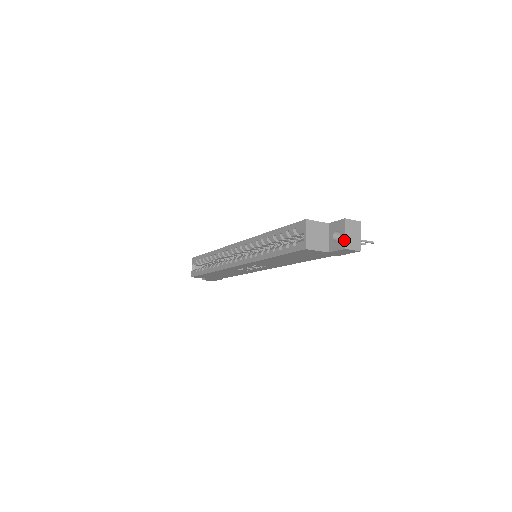
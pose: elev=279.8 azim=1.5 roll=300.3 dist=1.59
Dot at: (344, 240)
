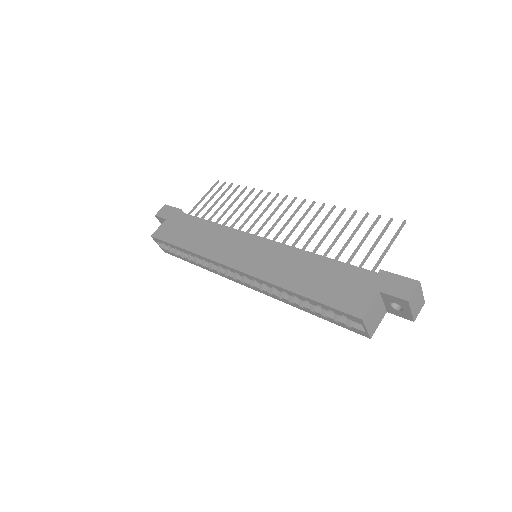
Dot at: (411, 316)
